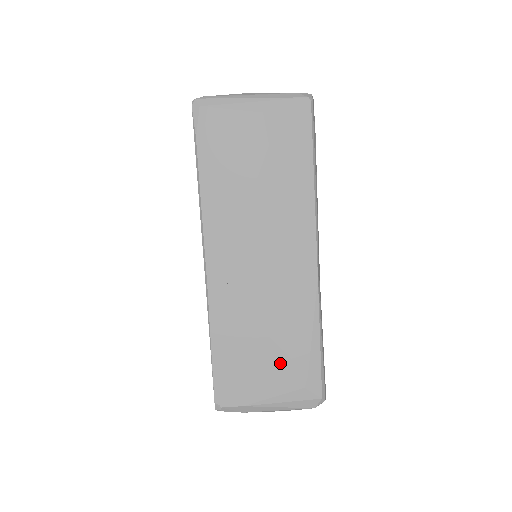
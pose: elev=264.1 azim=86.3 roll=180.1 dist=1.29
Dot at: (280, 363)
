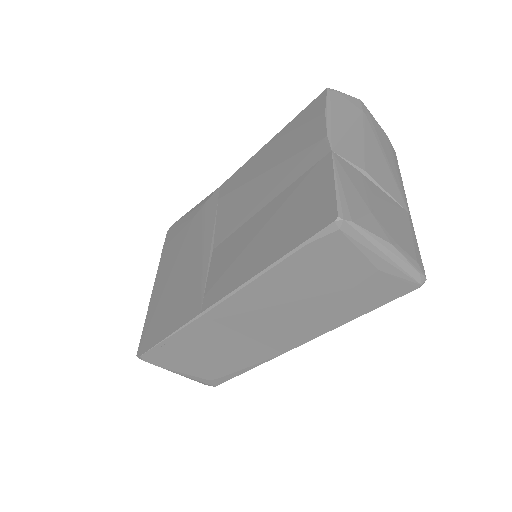
Dot at: (207, 367)
